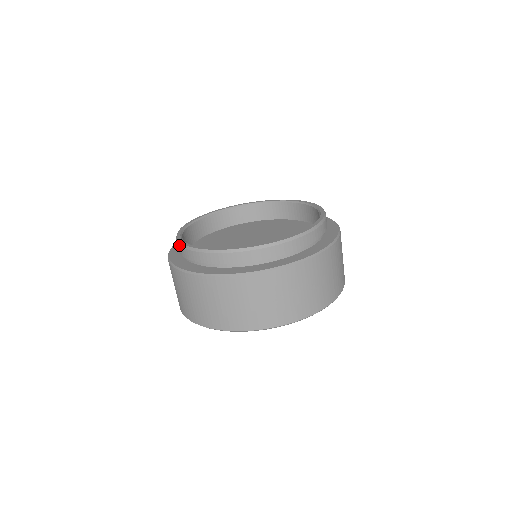
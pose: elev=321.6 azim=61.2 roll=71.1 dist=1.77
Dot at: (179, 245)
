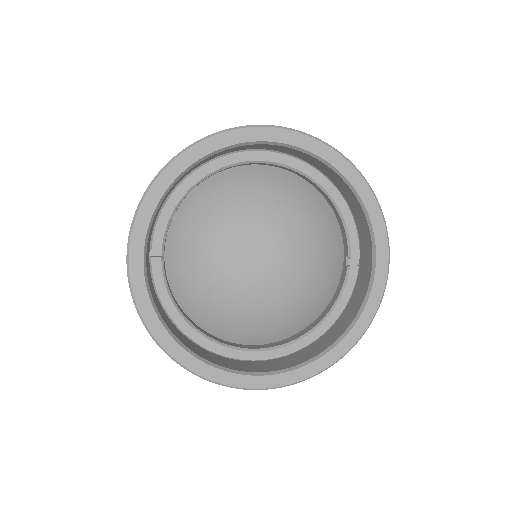
Dot at: occluded
